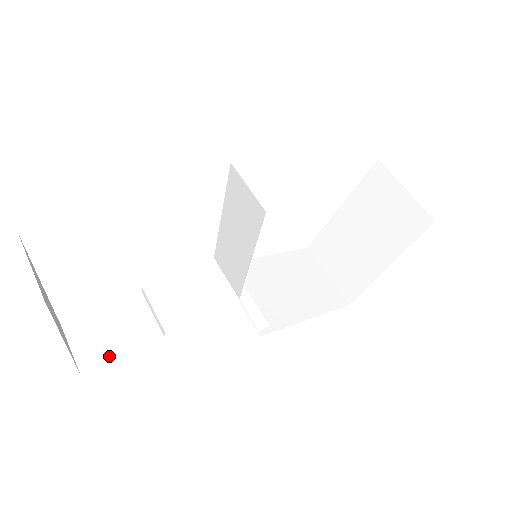
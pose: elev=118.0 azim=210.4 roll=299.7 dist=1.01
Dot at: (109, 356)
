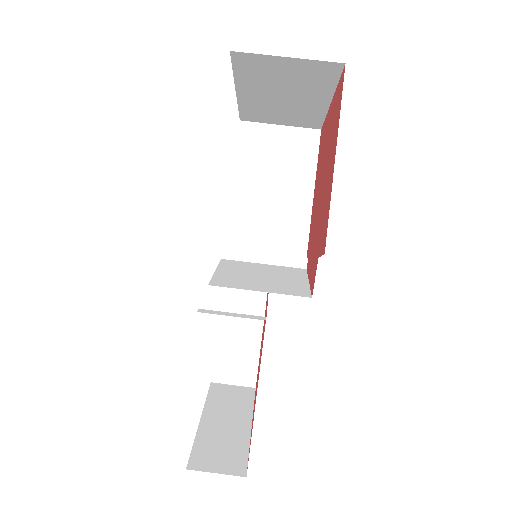
Dot at: (253, 367)
